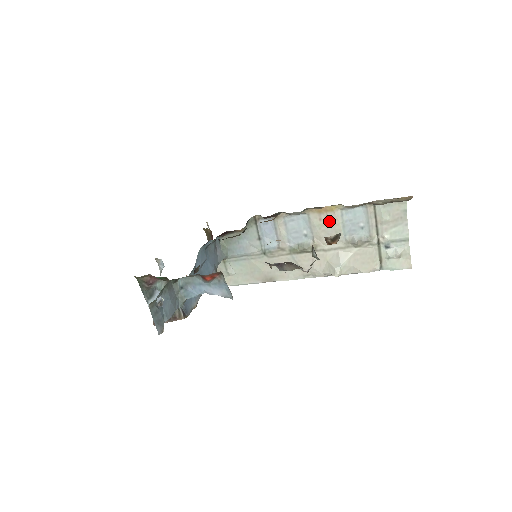
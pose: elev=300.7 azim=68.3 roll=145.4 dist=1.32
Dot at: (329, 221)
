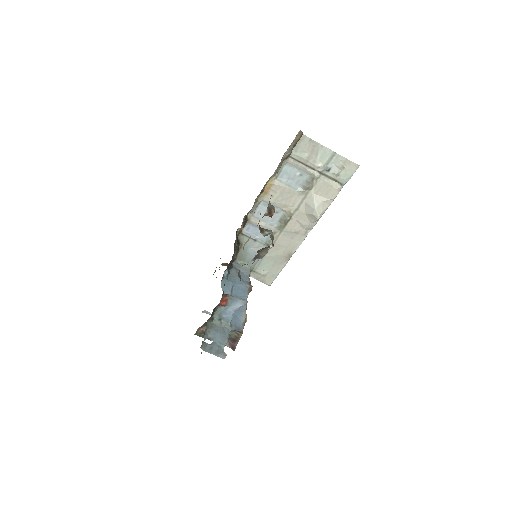
Dot at: (278, 192)
